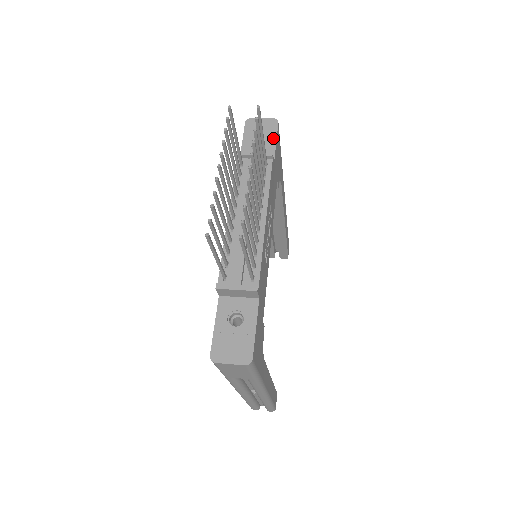
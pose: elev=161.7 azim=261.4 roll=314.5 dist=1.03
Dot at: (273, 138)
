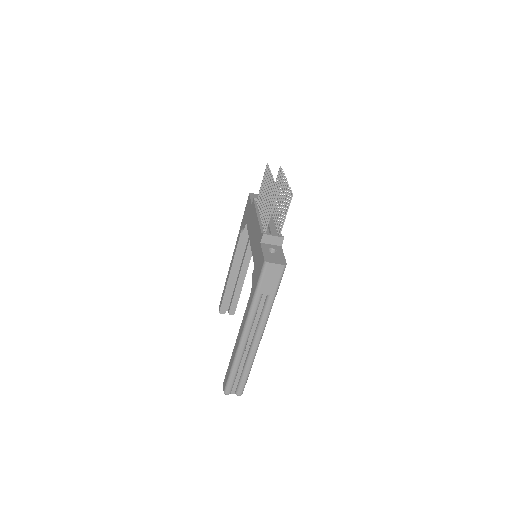
Dot at: occluded
